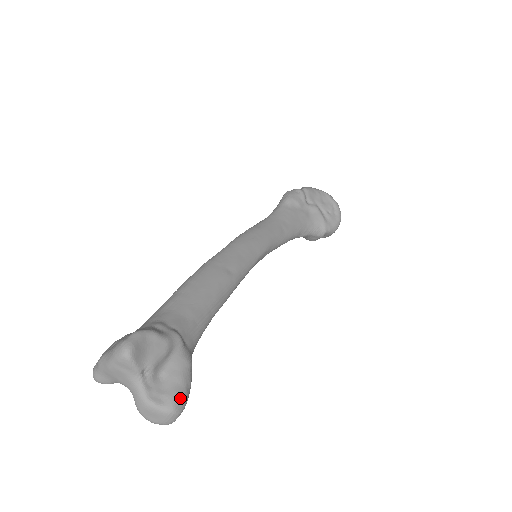
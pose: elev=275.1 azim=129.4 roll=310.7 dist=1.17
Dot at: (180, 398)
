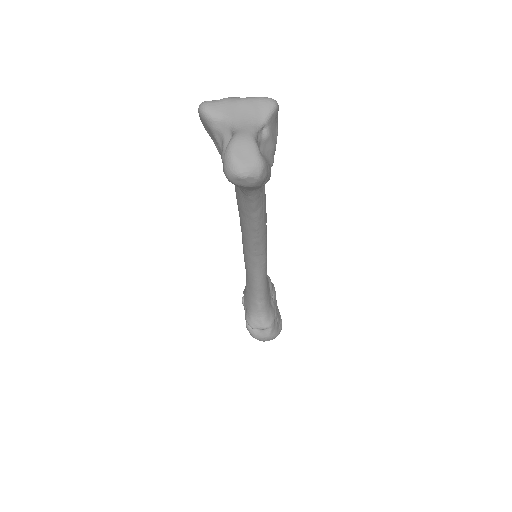
Dot at: (267, 170)
